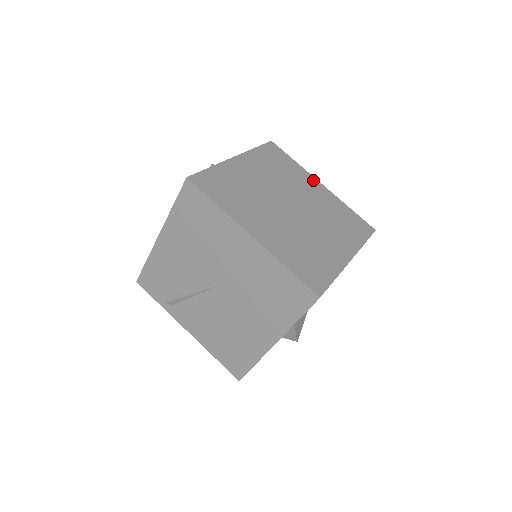
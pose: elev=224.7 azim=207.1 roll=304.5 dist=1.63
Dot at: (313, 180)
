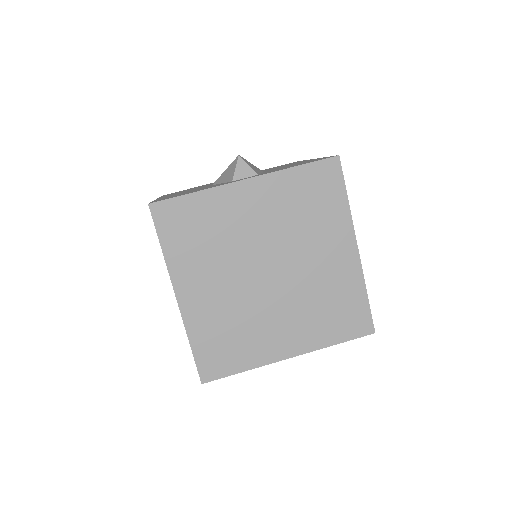
Dot at: (348, 238)
